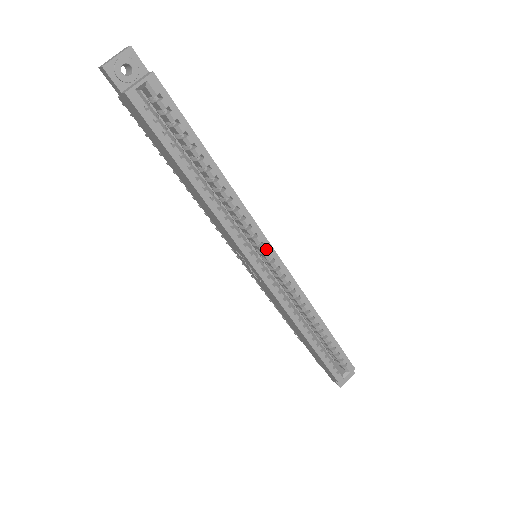
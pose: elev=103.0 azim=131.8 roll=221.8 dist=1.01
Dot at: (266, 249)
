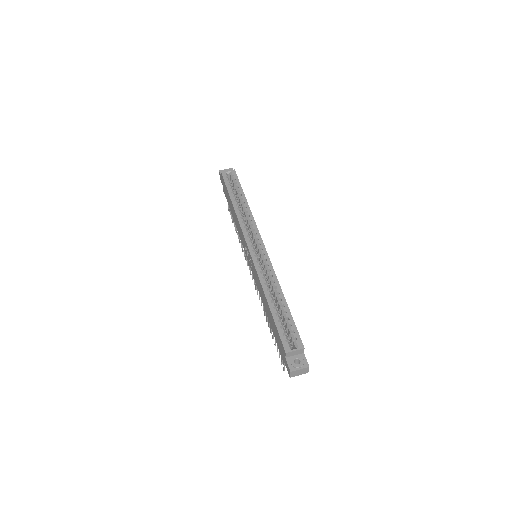
Dot at: (257, 238)
